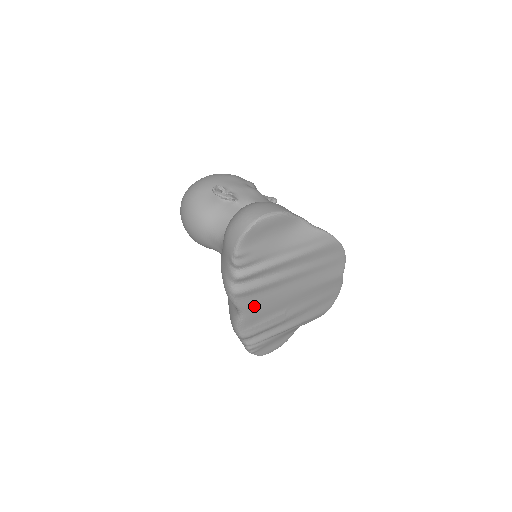
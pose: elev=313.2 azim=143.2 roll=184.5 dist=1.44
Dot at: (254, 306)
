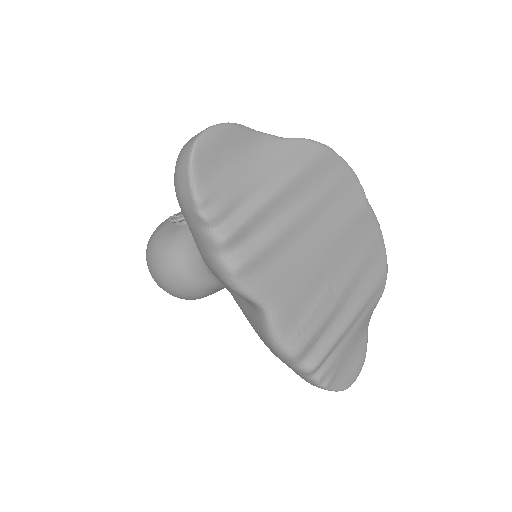
Dot at: (276, 288)
